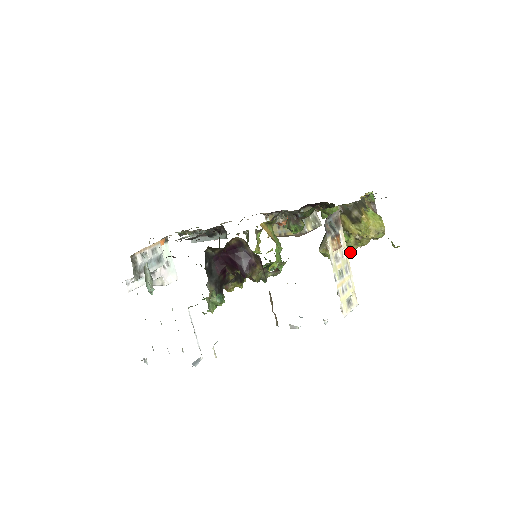
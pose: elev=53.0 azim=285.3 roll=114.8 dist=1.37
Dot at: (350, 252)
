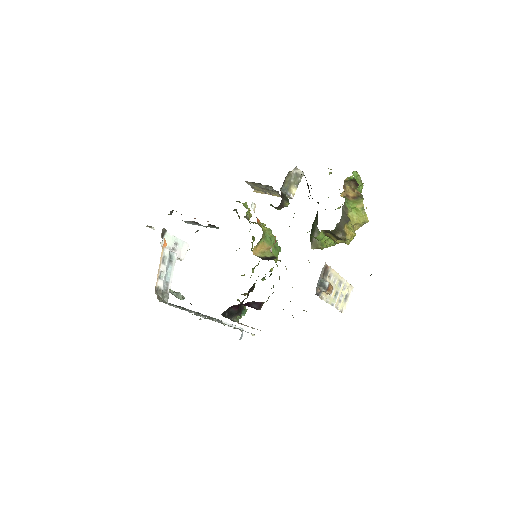
Dot at: occluded
